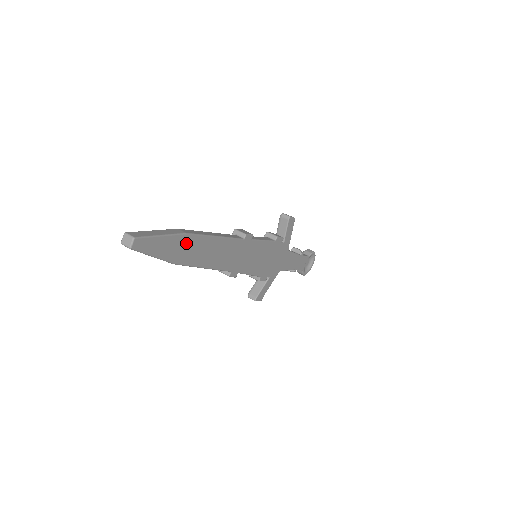
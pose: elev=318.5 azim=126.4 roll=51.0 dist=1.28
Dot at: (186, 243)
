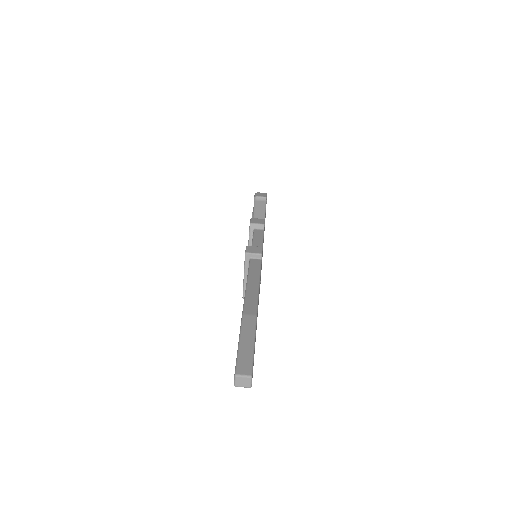
Dot at: occluded
